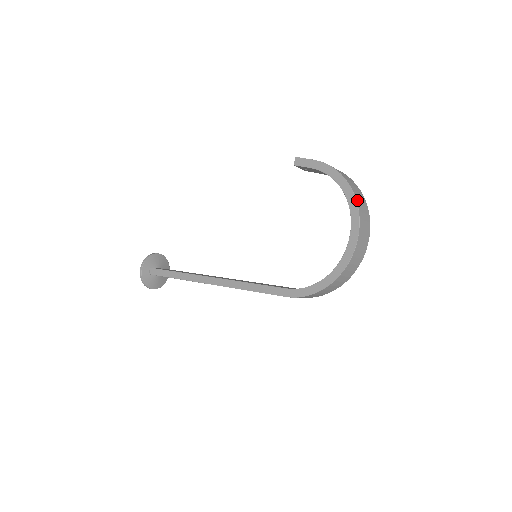
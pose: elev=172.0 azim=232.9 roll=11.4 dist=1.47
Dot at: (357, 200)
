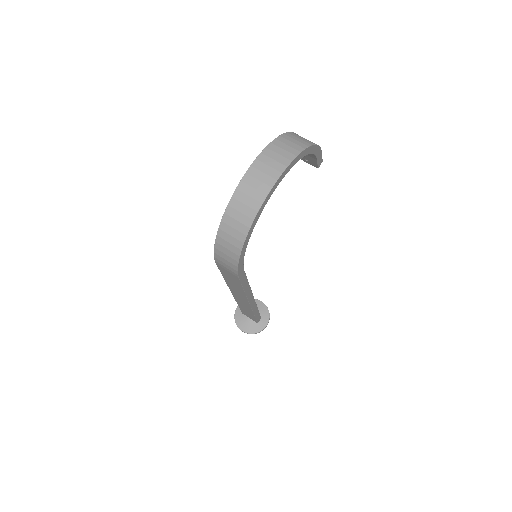
Dot at: (275, 141)
